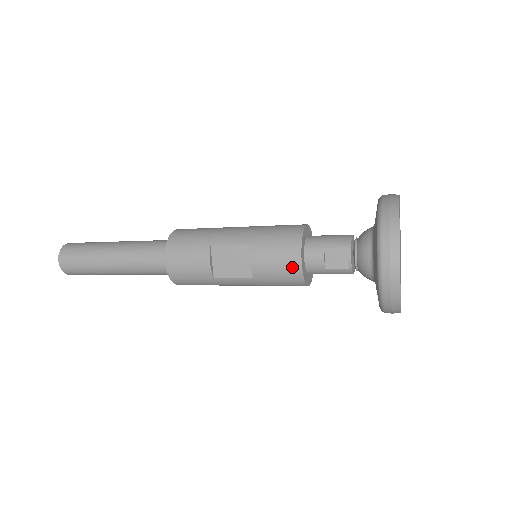
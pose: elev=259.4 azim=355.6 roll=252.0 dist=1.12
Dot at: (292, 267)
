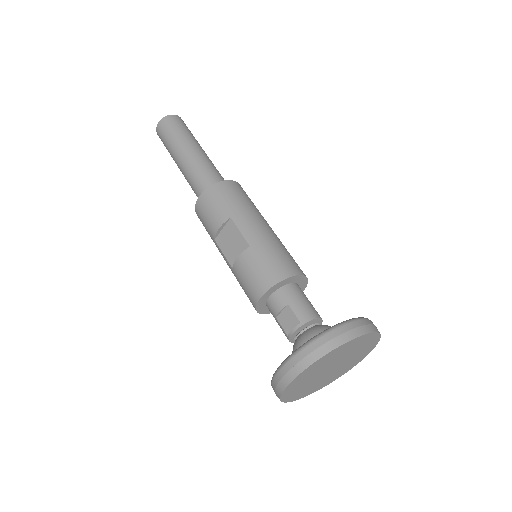
Dot at: (255, 292)
